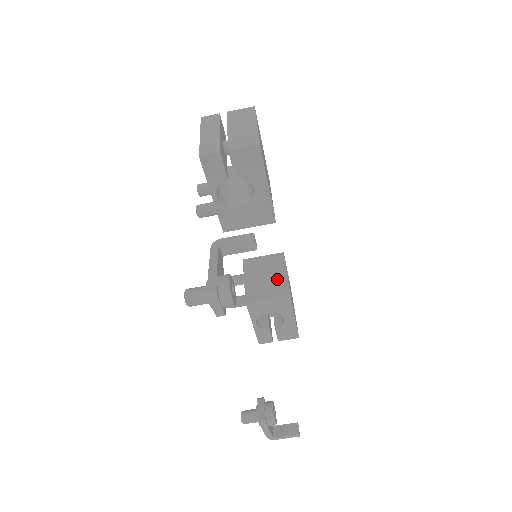
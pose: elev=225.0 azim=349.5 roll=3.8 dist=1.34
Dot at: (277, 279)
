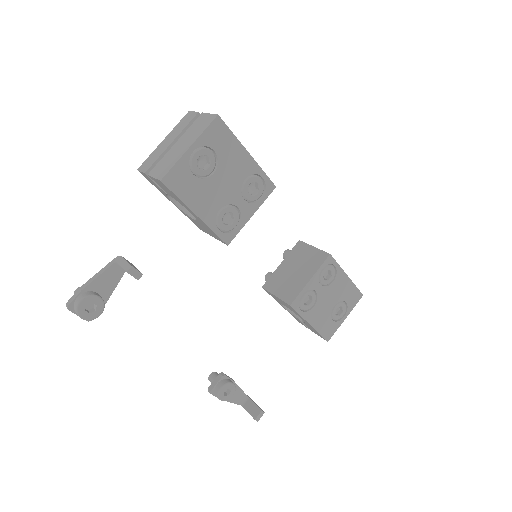
Dot at: (298, 281)
